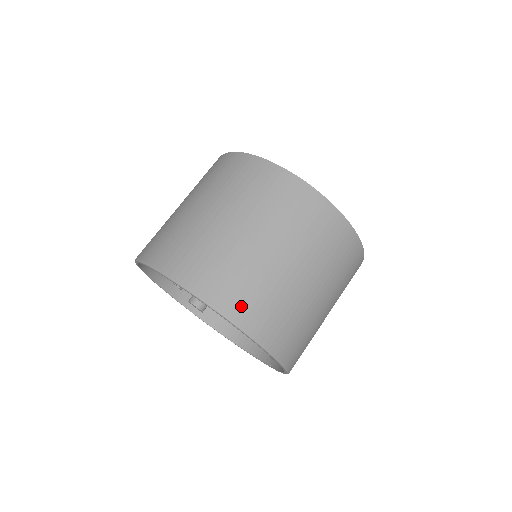
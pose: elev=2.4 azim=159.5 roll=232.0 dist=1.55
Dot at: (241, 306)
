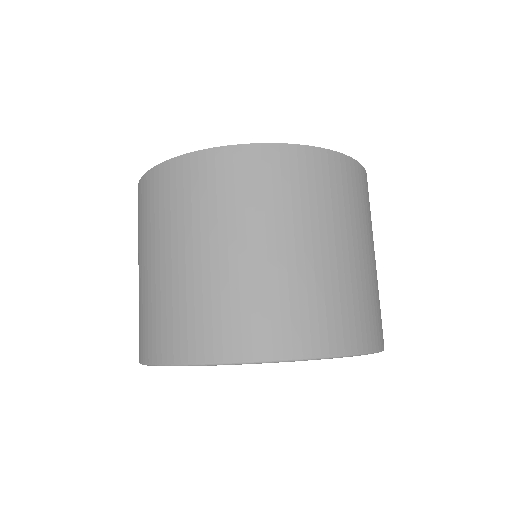
Dot at: (369, 330)
